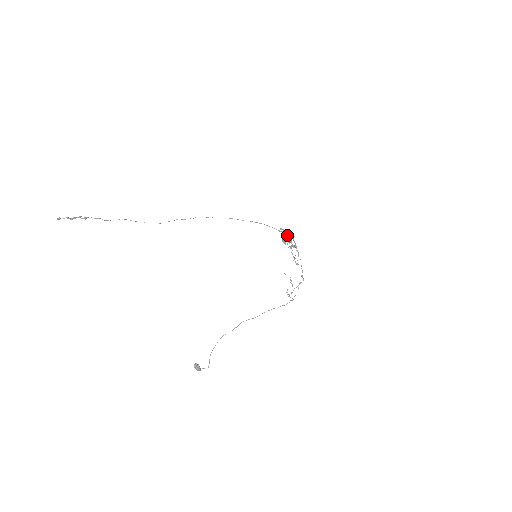
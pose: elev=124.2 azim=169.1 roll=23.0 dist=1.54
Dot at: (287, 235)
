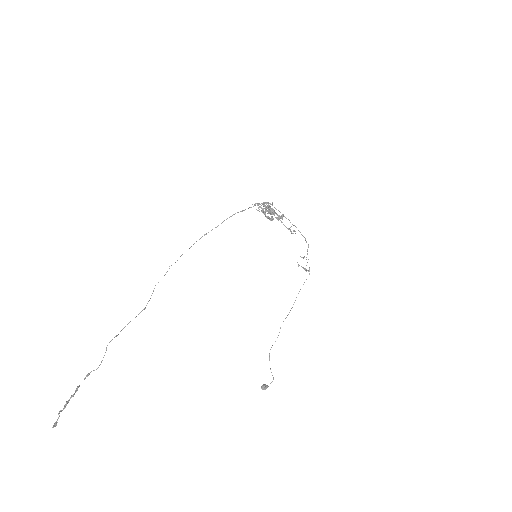
Dot at: (267, 208)
